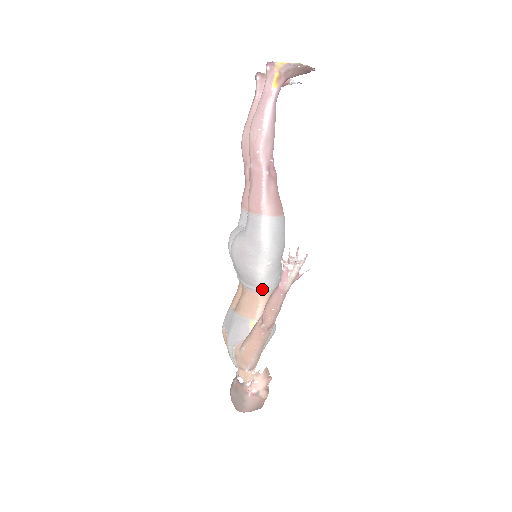
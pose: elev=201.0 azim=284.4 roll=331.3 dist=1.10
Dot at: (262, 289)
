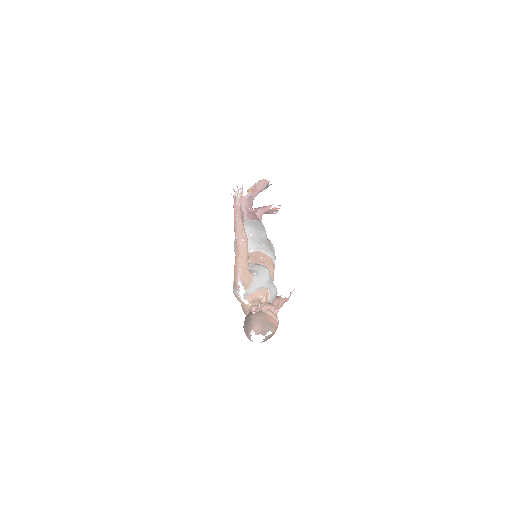
Dot at: (250, 249)
